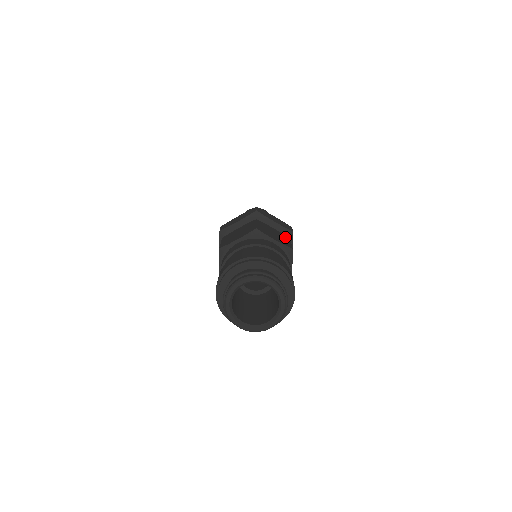
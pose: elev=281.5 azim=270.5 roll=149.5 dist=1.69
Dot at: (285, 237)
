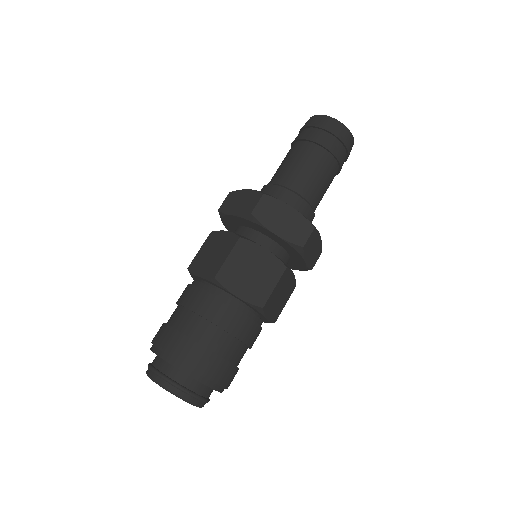
Dot at: (291, 290)
